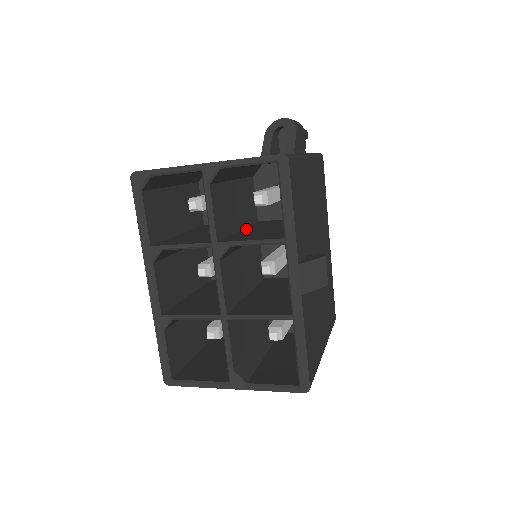
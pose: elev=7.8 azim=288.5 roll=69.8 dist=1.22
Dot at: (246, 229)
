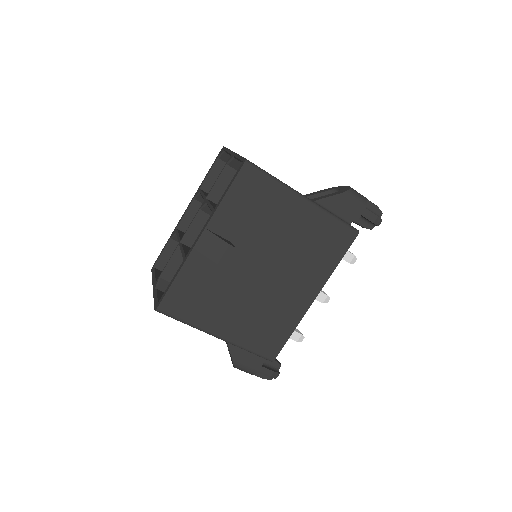
Dot at: occluded
